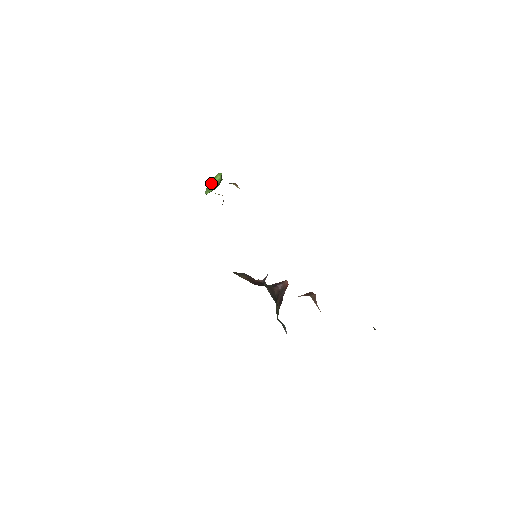
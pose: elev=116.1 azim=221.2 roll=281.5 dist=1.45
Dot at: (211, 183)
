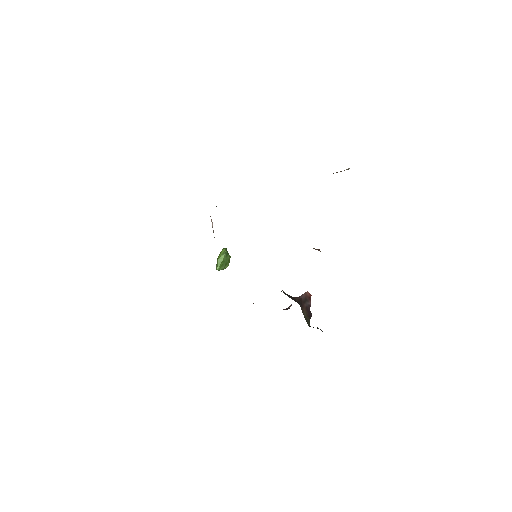
Dot at: (218, 257)
